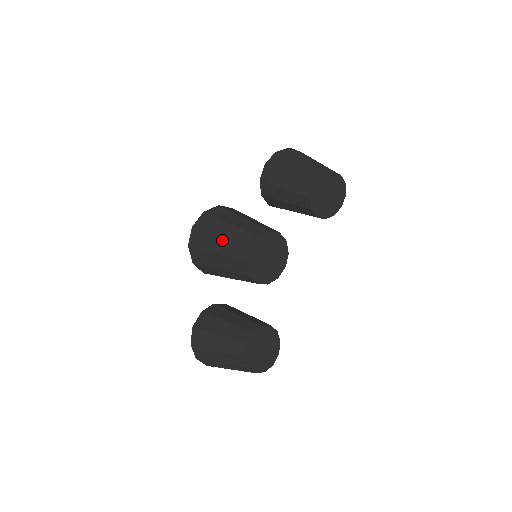
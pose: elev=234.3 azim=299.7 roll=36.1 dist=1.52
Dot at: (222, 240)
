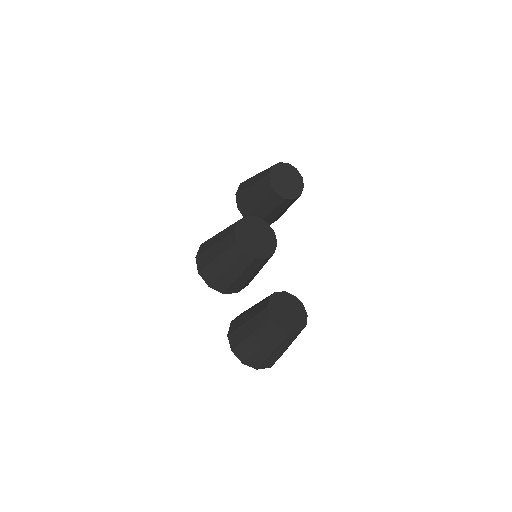
Dot at: (216, 245)
